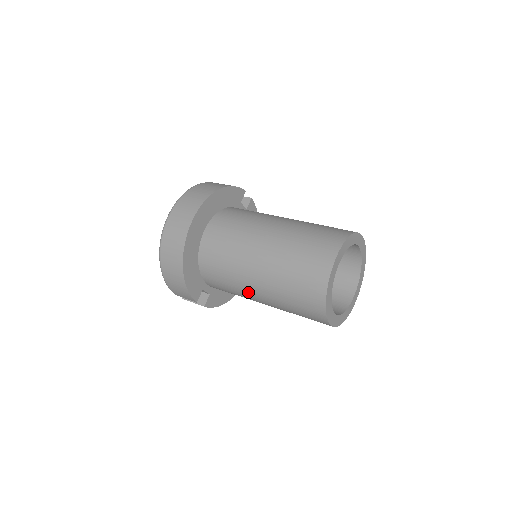
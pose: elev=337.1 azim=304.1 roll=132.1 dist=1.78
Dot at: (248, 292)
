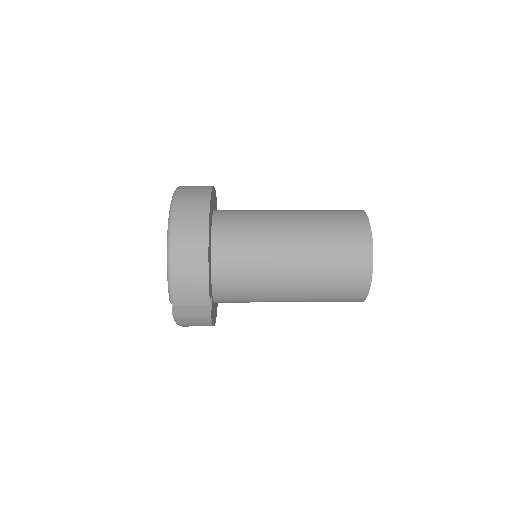
Dot at: (277, 275)
